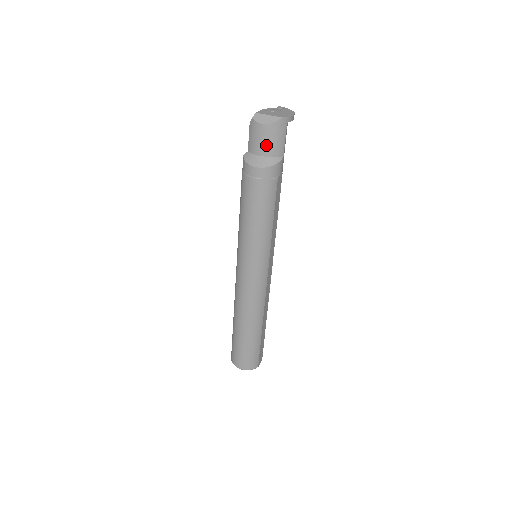
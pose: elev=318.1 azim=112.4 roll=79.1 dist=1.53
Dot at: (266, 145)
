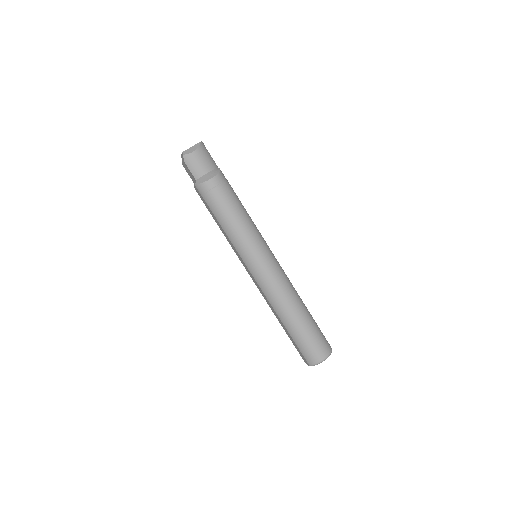
Dot at: (205, 164)
